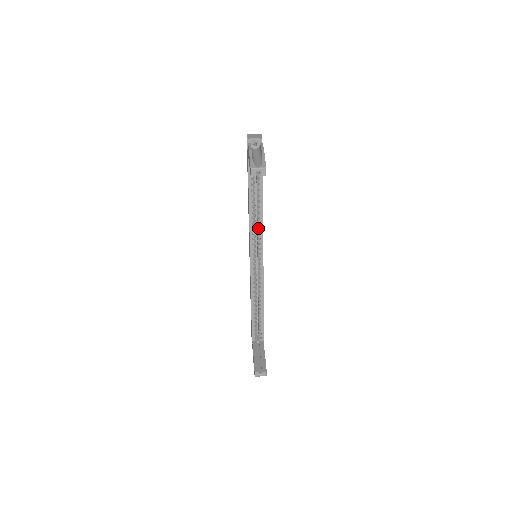
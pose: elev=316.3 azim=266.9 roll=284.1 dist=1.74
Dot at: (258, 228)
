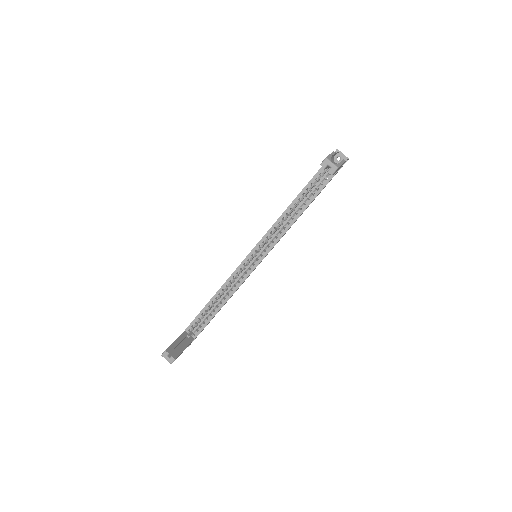
Dot at: (280, 232)
